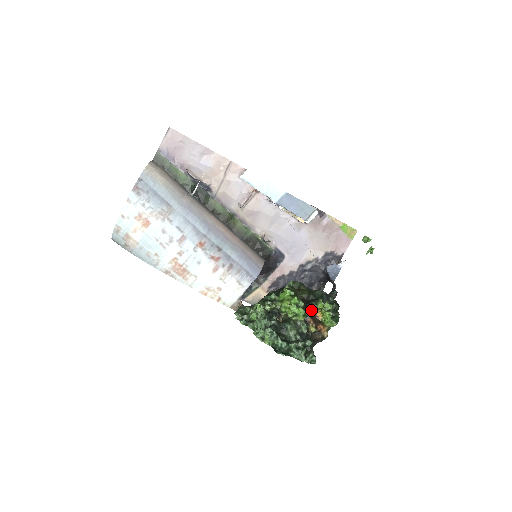
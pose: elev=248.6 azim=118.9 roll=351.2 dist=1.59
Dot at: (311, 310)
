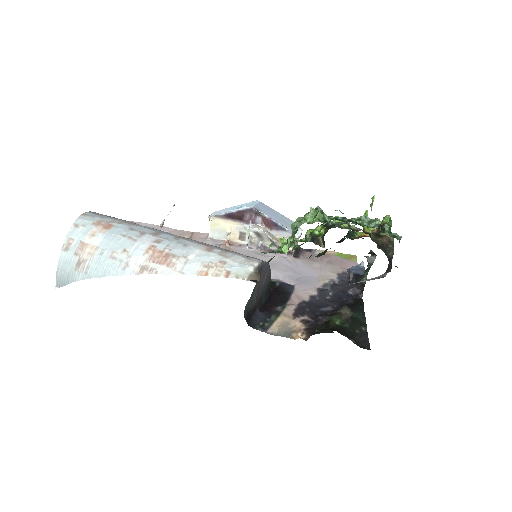
Dot at: (353, 238)
